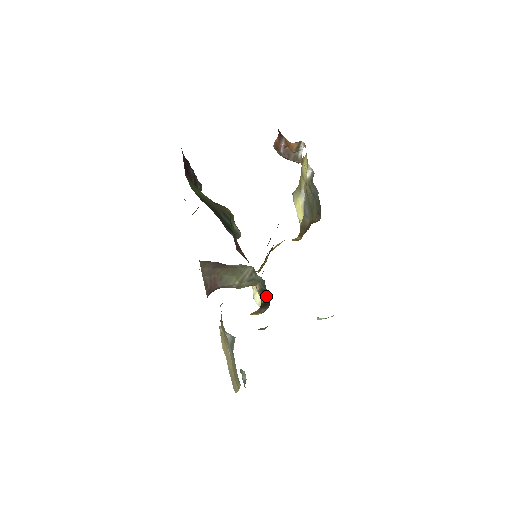
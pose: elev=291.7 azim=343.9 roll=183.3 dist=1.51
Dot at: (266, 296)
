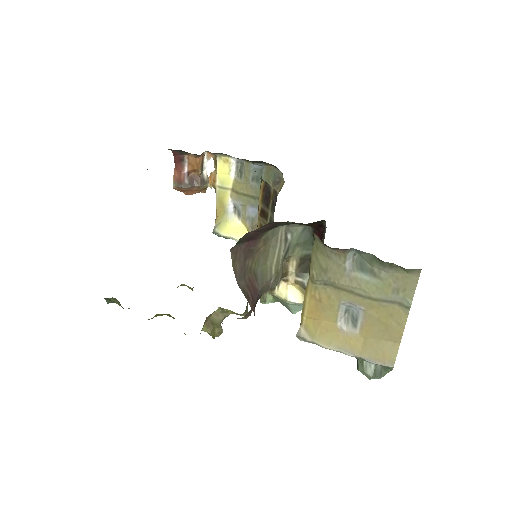
Dot at: (308, 267)
